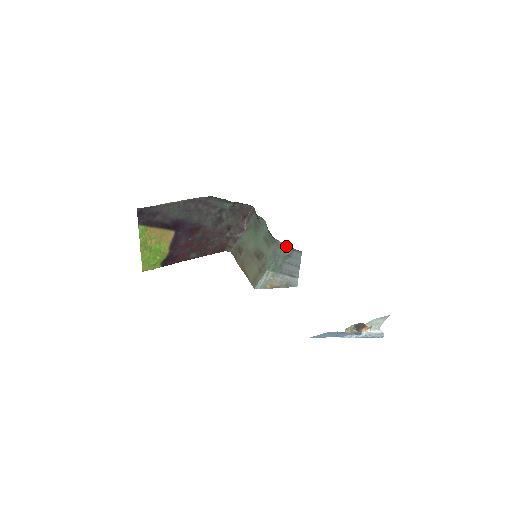
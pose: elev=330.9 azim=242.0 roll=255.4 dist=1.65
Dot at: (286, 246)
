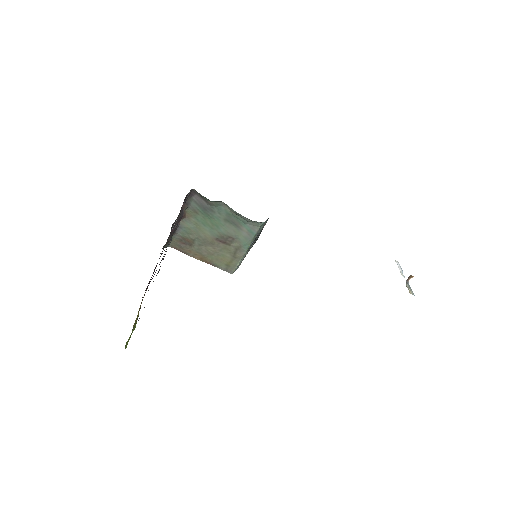
Dot at: (265, 221)
